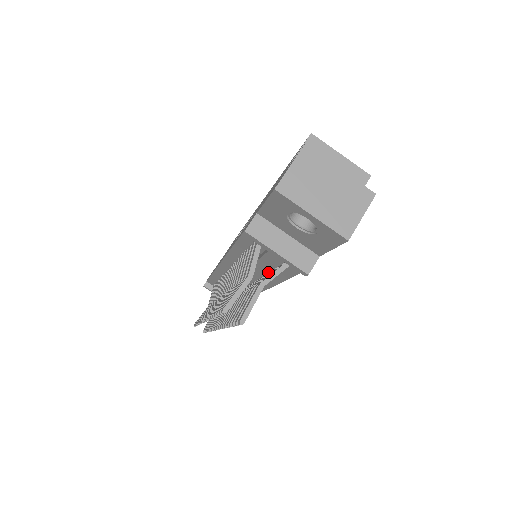
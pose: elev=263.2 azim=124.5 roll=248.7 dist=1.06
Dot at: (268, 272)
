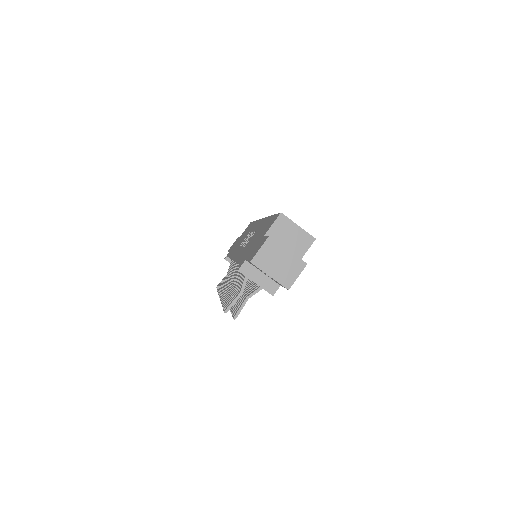
Dot at: occluded
